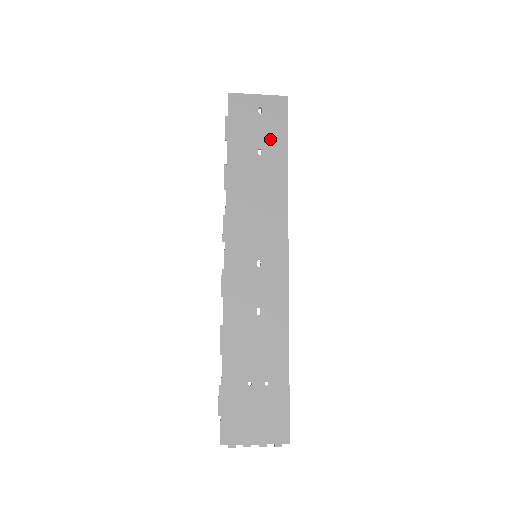
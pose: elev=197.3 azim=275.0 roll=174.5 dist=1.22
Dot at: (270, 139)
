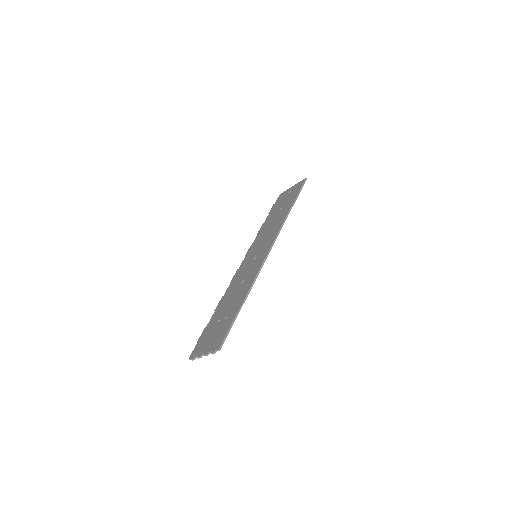
Dot at: (289, 201)
